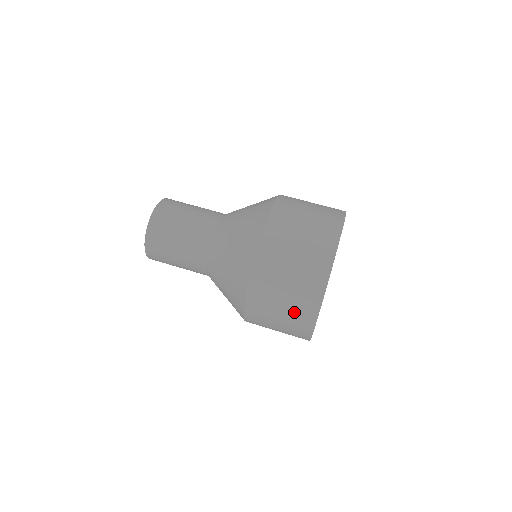
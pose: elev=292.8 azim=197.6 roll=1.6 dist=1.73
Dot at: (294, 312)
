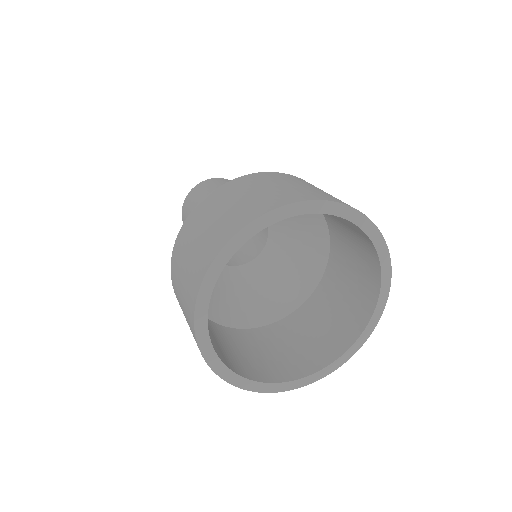
Dot at: (199, 253)
